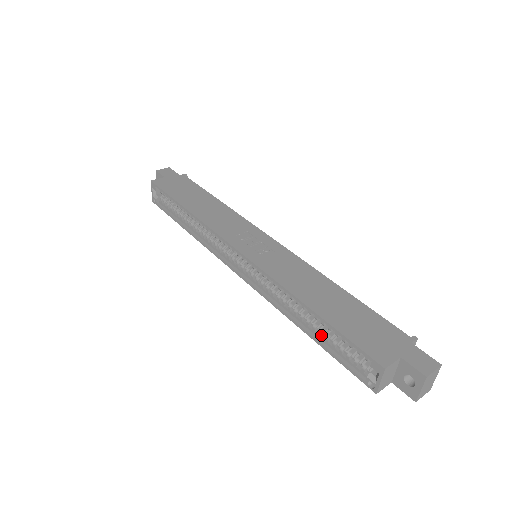
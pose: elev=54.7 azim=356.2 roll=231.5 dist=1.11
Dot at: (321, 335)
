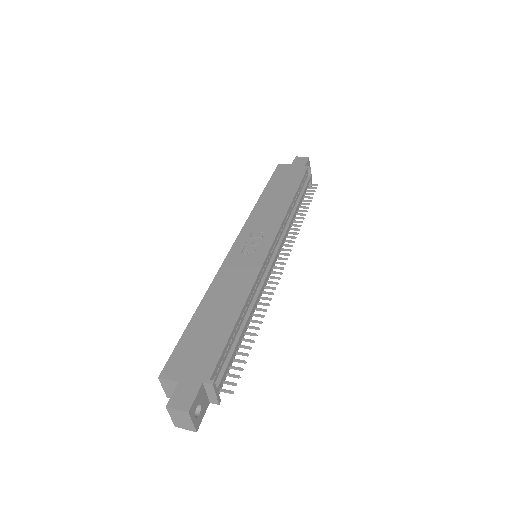
Dot at: occluded
